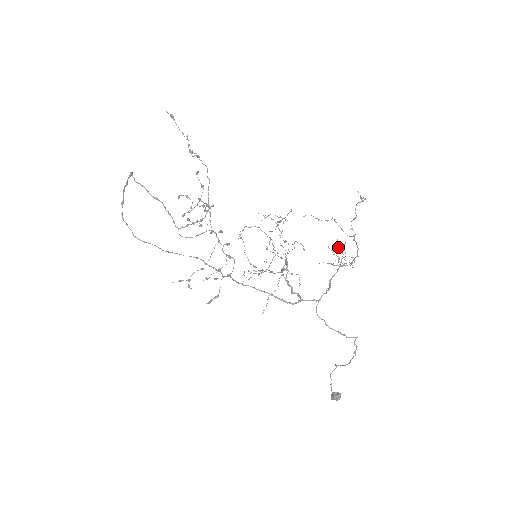
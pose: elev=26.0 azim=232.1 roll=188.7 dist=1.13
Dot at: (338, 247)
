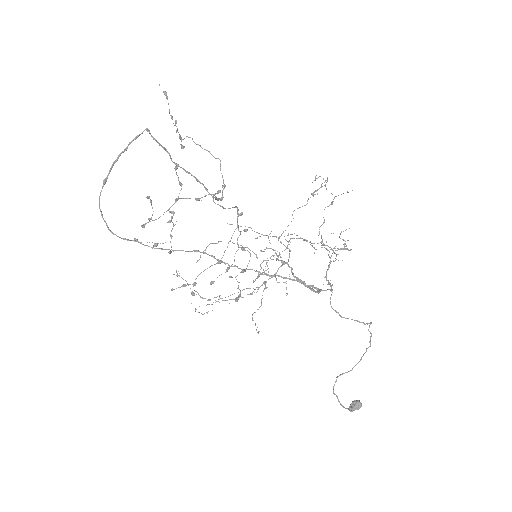
Dot at: occluded
